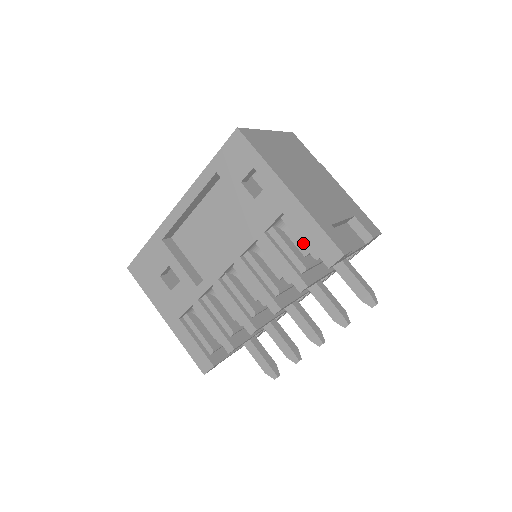
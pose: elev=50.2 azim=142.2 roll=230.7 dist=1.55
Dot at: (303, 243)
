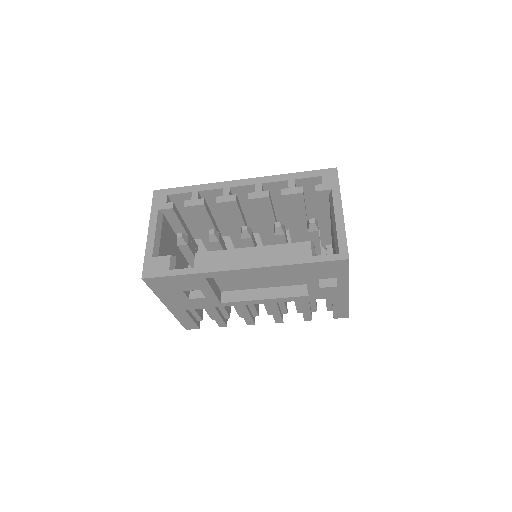
Dot at: (327, 305)
